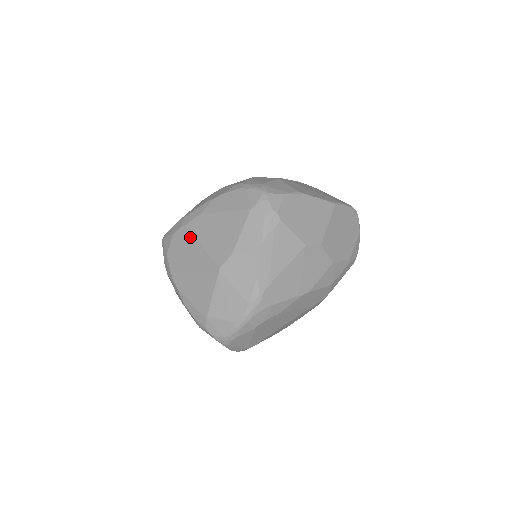
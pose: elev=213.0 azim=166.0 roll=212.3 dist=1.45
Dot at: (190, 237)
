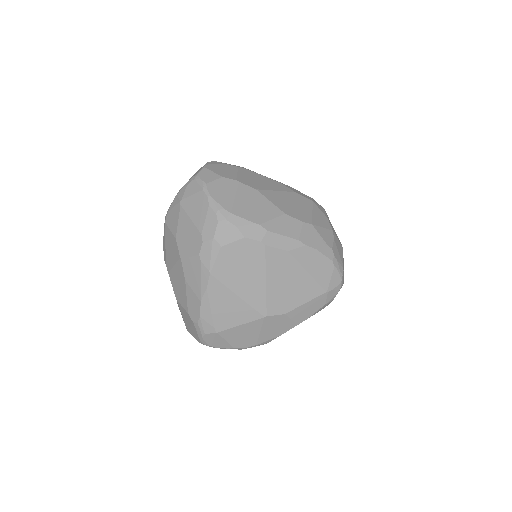
Dot at: (262, 262)
